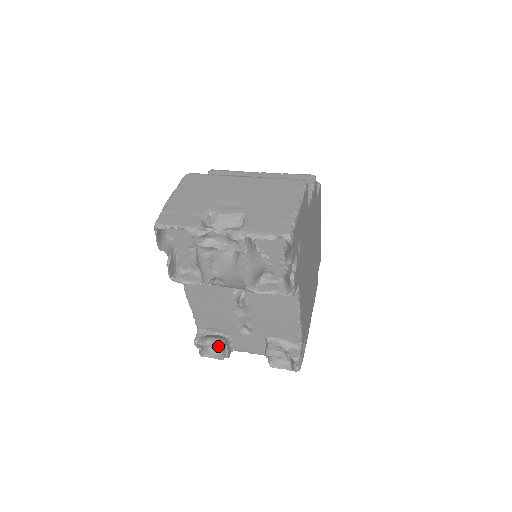
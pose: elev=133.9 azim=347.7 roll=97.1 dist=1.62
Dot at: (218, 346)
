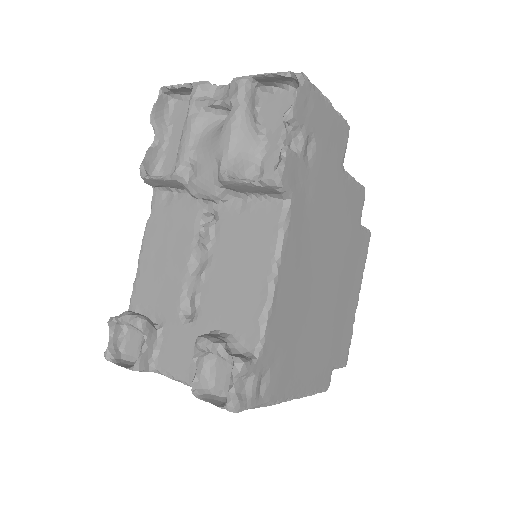
Dot at: (137, 318)
